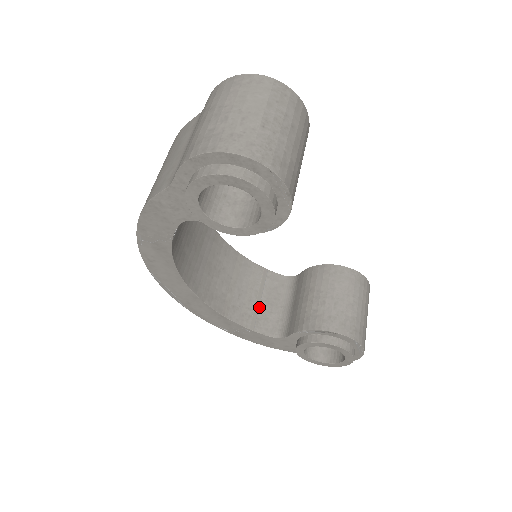
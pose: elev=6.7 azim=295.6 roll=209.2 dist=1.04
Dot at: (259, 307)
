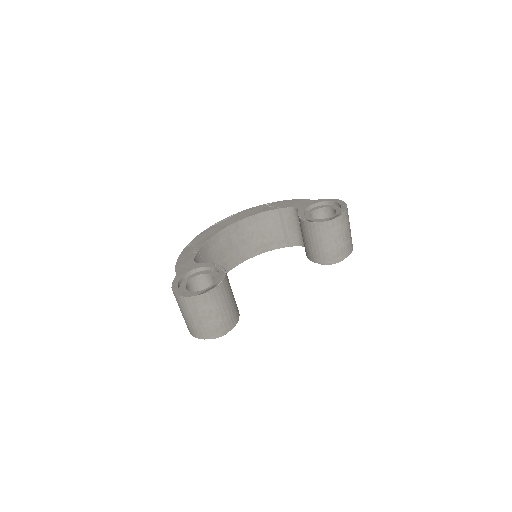
Dot at: (286, 233)
